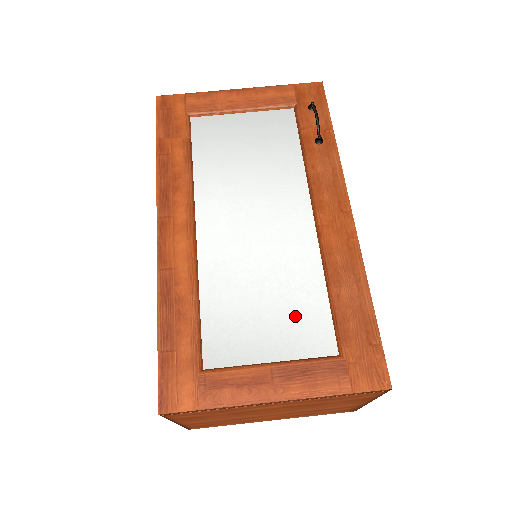
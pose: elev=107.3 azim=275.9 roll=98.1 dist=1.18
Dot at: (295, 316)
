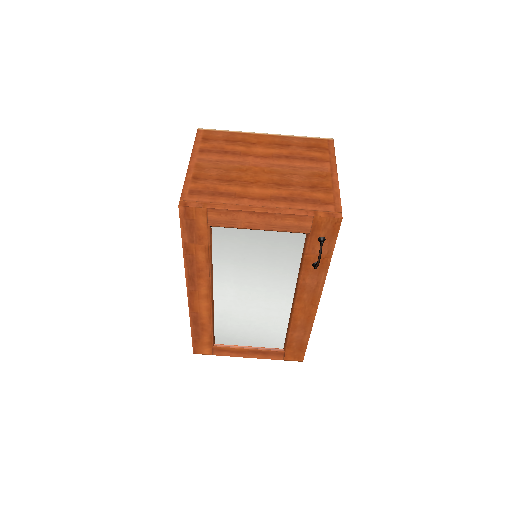
Dot at: (266, 335)
